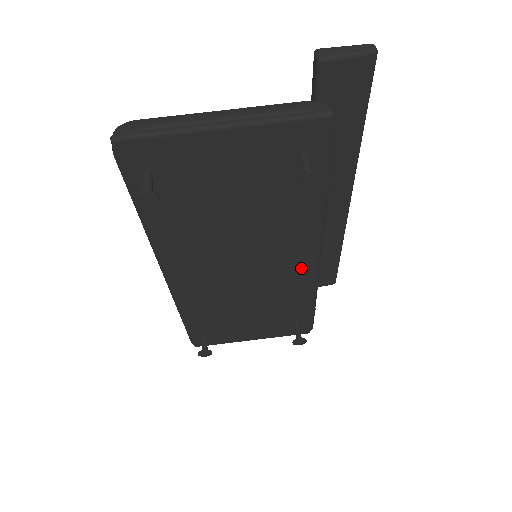
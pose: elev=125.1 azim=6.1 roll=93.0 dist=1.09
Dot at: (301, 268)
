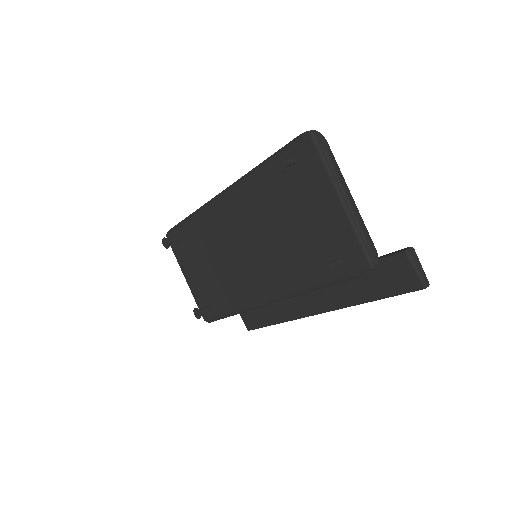
Dot at: (258, 292)
